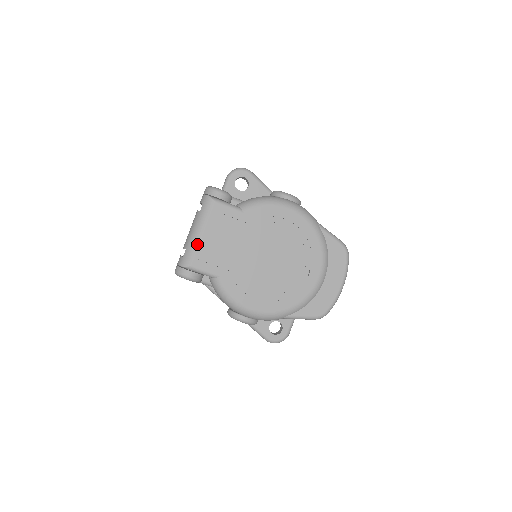
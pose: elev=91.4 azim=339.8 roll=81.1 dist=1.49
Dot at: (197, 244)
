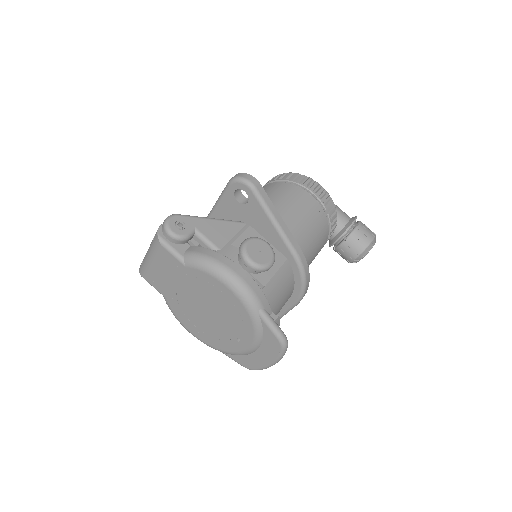
Dot at: (147, 266)
